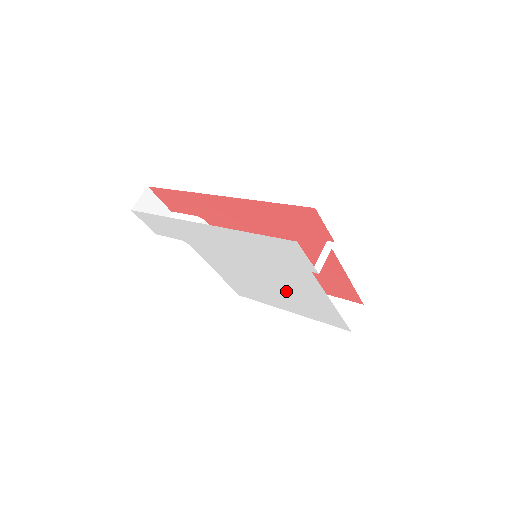
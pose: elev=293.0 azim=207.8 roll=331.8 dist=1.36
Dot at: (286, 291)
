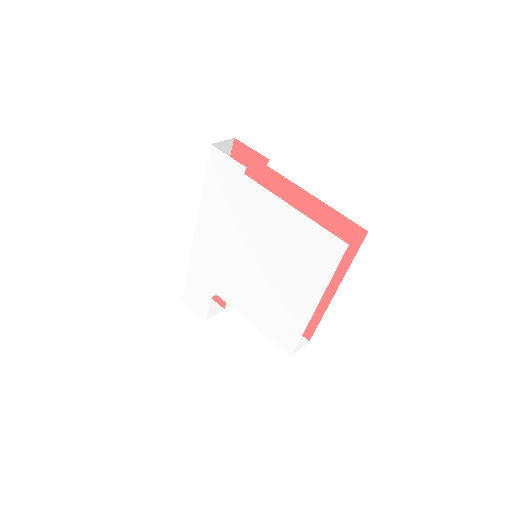
Dot at: (276, 254)
